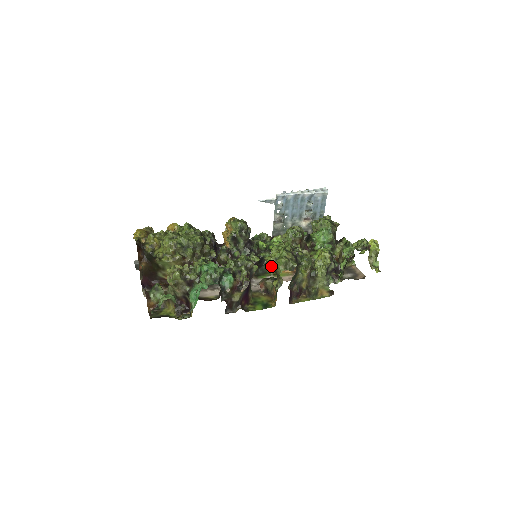
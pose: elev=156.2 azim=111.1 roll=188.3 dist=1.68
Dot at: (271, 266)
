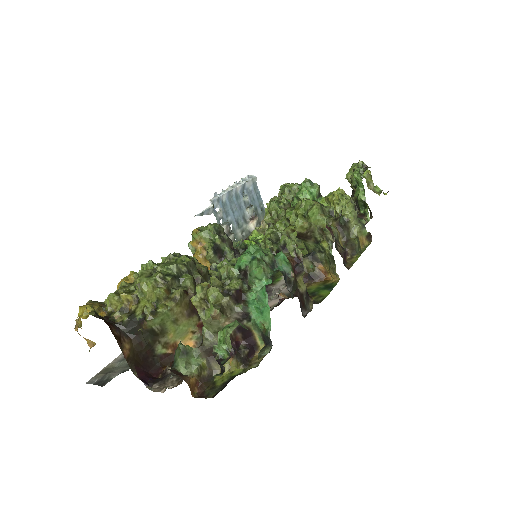
Dot at: (302, 231)
